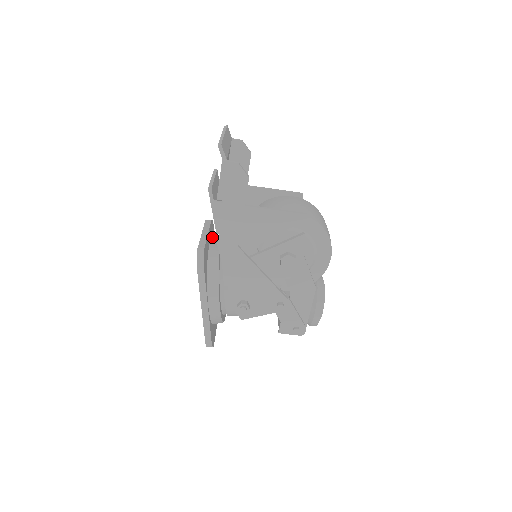
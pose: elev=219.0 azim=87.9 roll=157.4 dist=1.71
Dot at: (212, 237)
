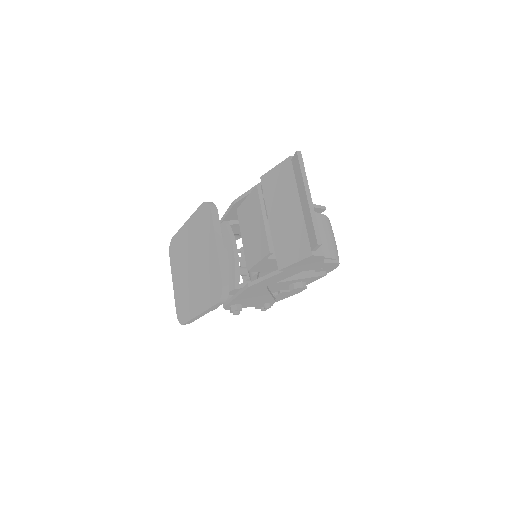
Dot at: occluded
